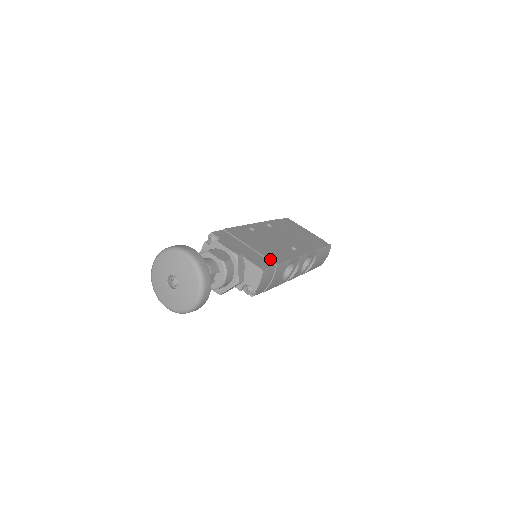
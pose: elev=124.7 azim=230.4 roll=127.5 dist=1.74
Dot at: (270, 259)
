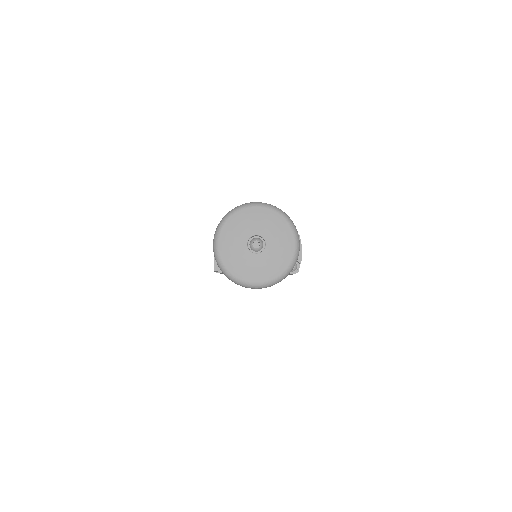
Dot at: occluded
